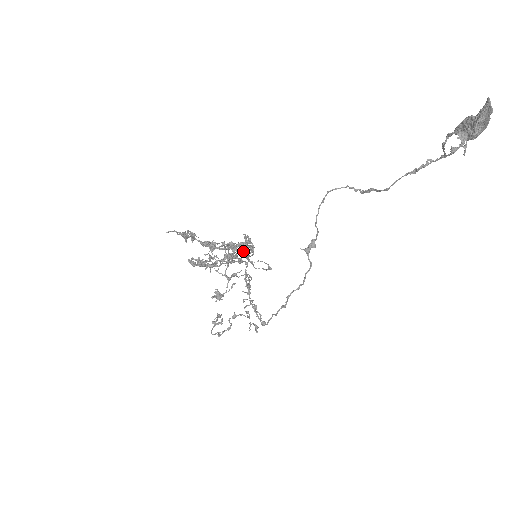
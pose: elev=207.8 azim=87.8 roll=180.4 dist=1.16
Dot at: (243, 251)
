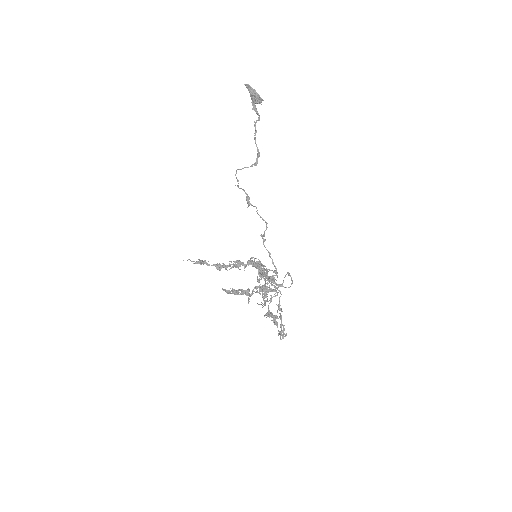
Dot at: (253, 266)
